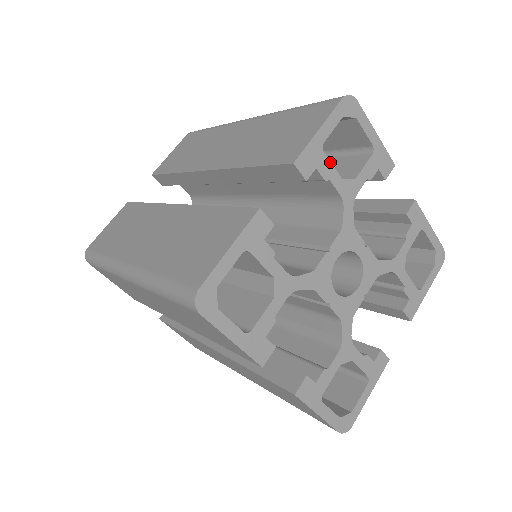
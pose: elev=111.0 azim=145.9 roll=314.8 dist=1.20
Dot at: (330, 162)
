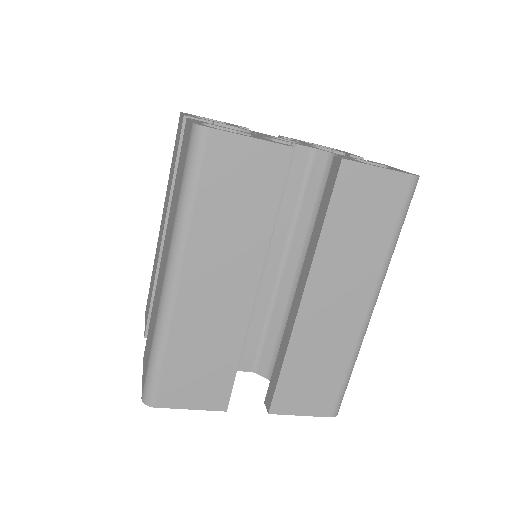
Dot at: occluded
